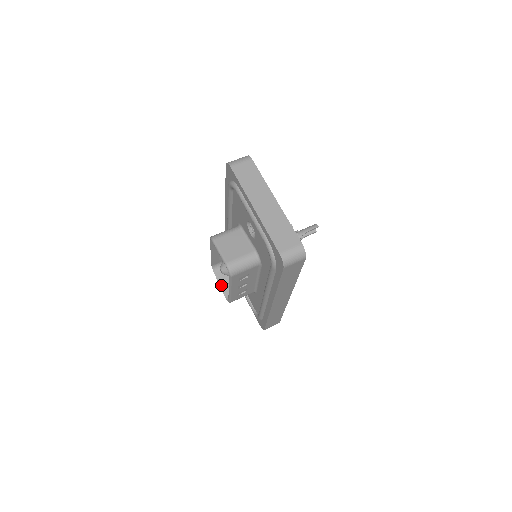
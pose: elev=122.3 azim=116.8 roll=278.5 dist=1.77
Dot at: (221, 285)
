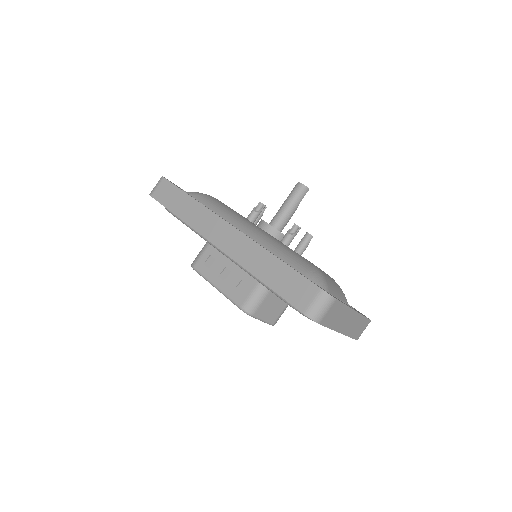
Dot at: occluded
